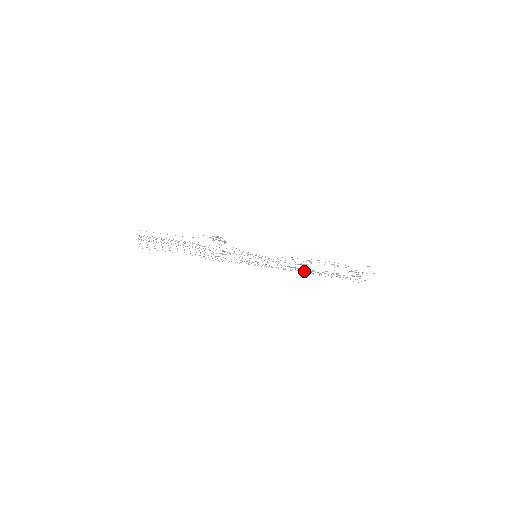
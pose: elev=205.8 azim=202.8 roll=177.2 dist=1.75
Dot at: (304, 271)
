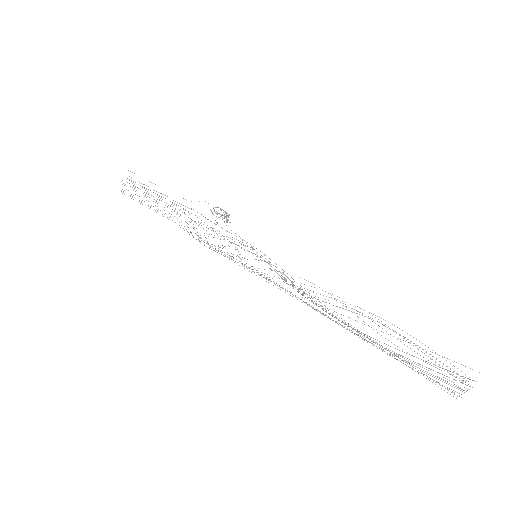
Dot at: (323, 313)
